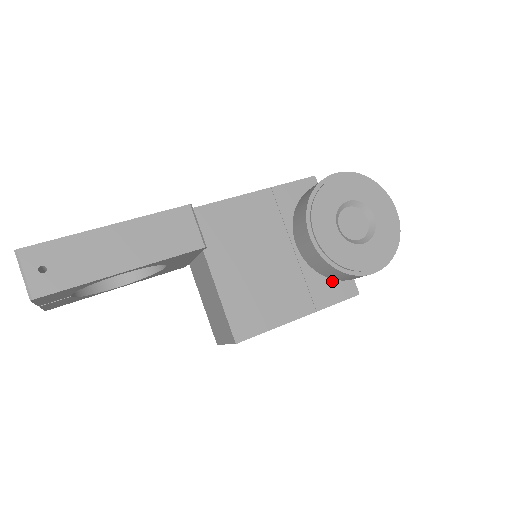
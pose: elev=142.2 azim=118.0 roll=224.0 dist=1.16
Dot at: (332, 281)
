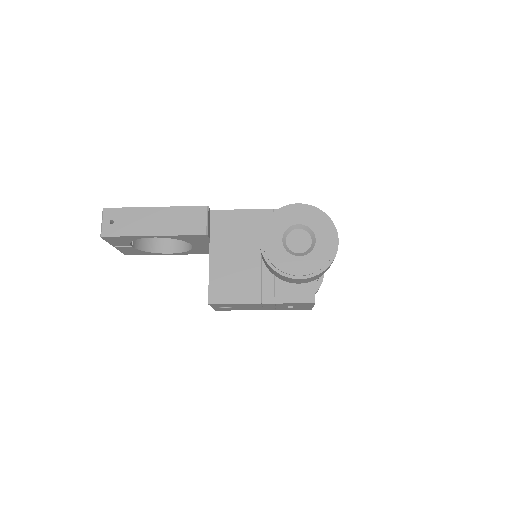
Dot at: (296, 286)
